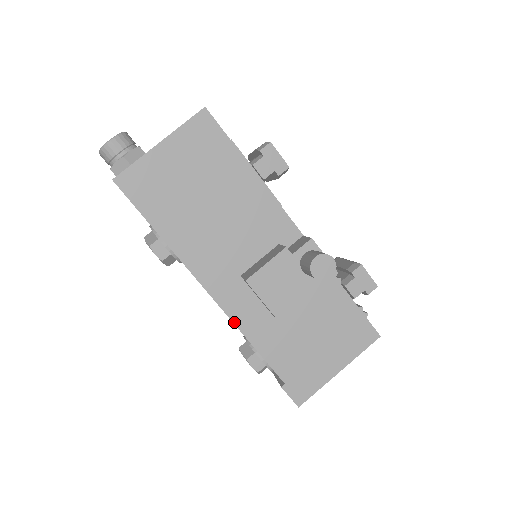
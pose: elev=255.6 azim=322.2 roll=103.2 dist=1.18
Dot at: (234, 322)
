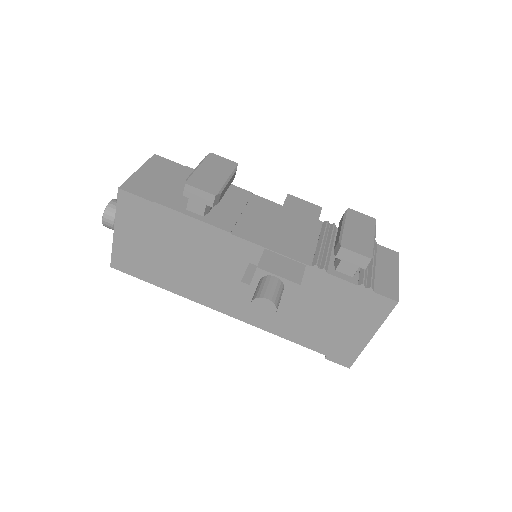
Dot at: (256, 326)
